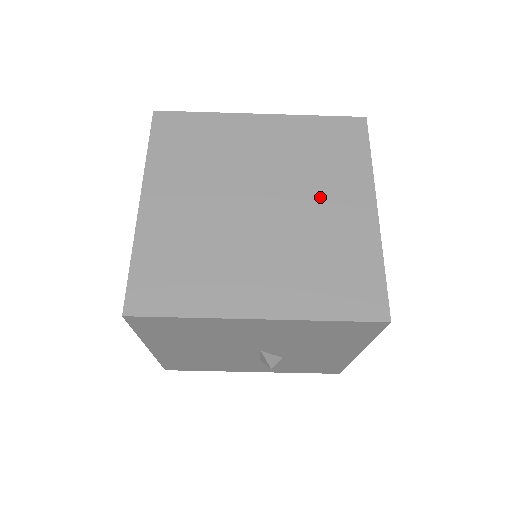
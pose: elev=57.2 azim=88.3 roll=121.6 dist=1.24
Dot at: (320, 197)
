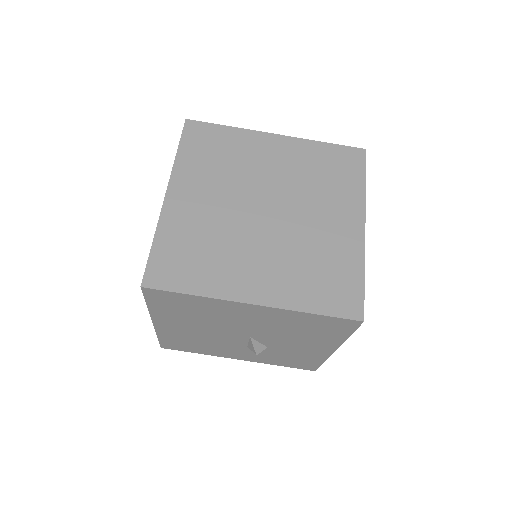
Dot at: (318, 211)
